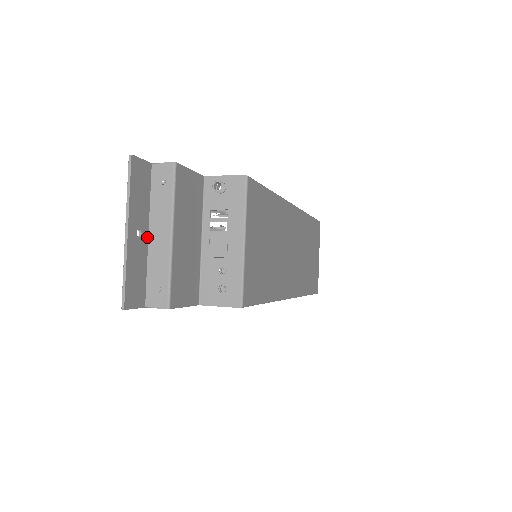
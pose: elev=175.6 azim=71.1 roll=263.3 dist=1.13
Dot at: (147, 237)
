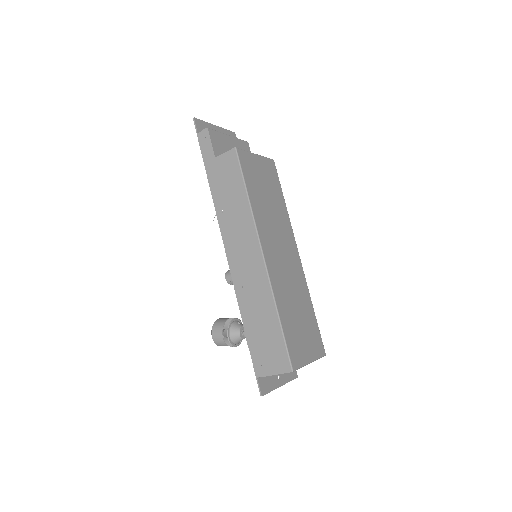
Dot at: occluded
